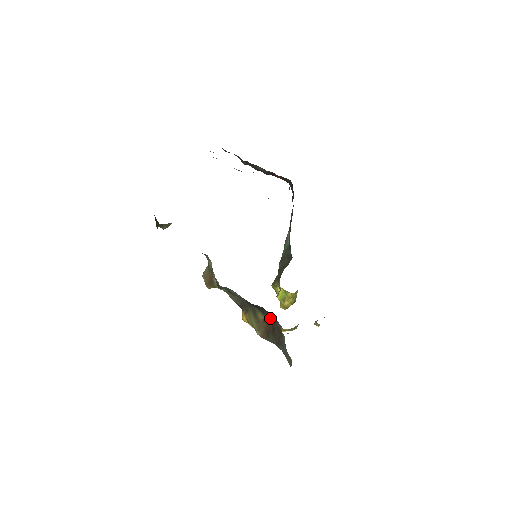
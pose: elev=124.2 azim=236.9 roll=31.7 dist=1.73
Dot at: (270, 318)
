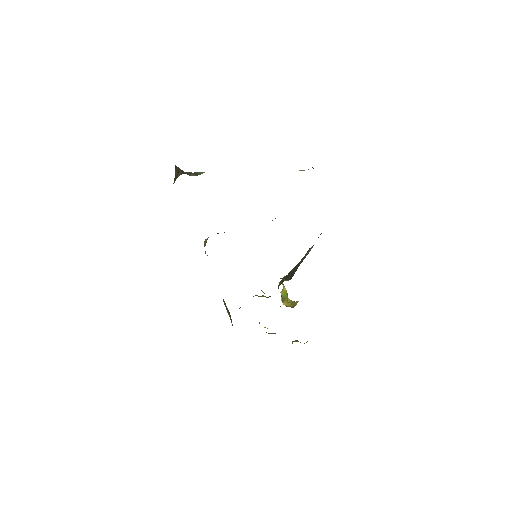
Dot at: occluded
